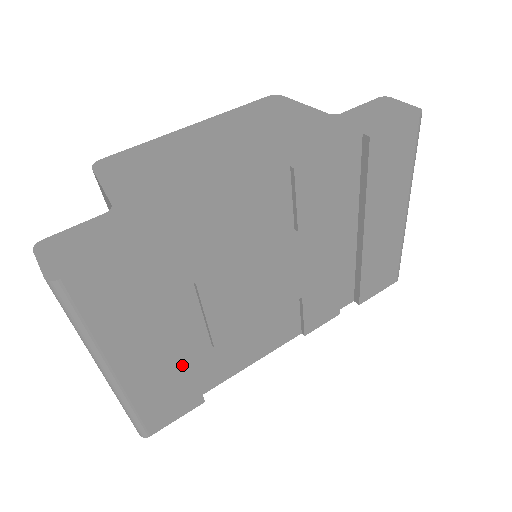
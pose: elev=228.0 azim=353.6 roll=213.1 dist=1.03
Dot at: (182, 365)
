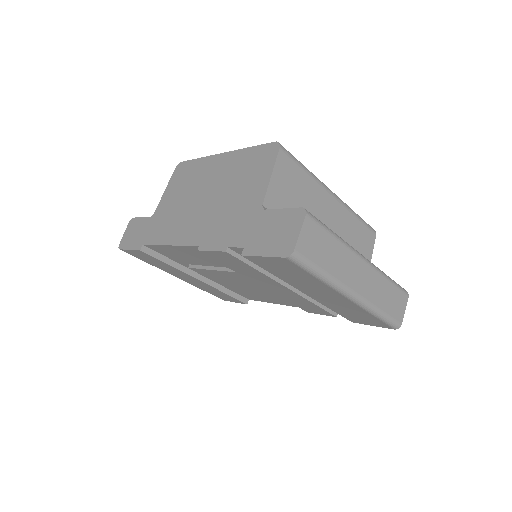
Dot at: (213, 288)
